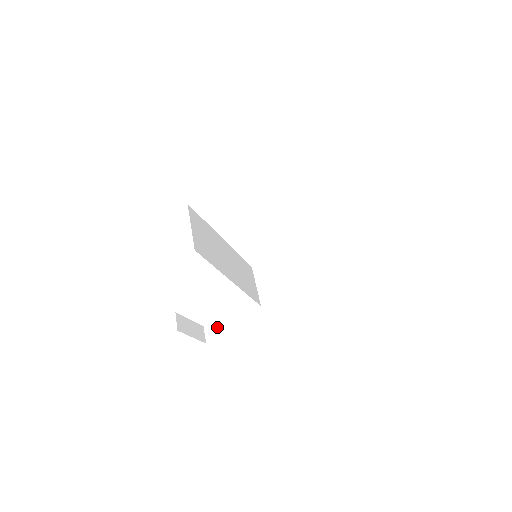
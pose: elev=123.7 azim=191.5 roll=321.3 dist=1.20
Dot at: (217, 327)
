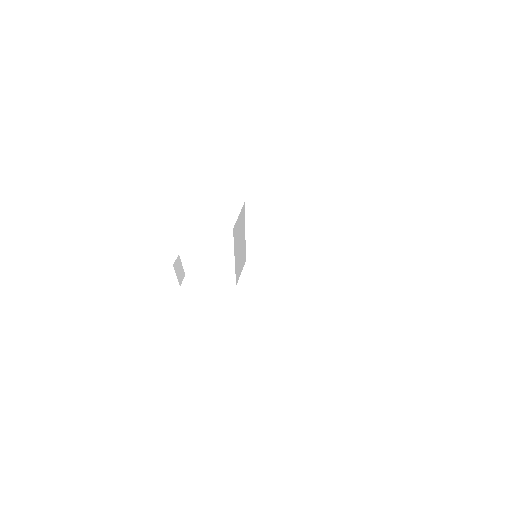
Dot at: (194, 281)
